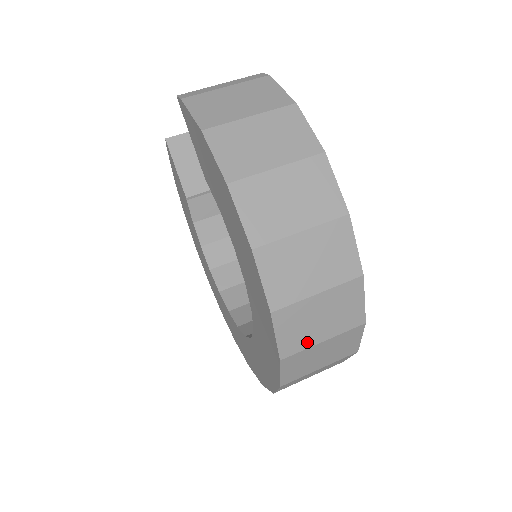
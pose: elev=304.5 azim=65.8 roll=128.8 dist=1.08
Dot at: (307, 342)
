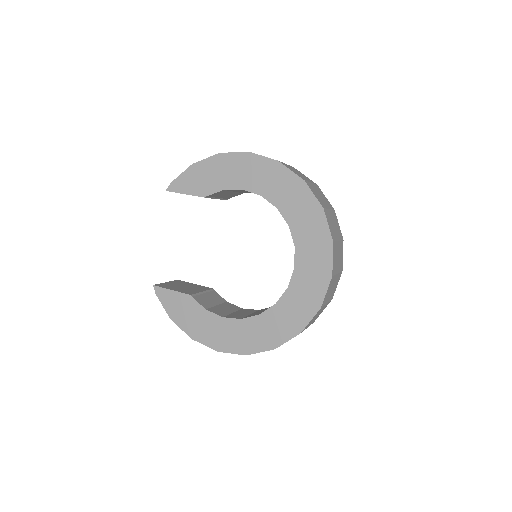
Dot at: (305, 179)
